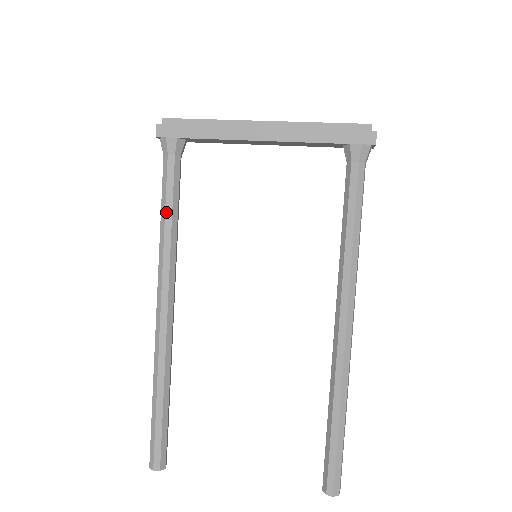
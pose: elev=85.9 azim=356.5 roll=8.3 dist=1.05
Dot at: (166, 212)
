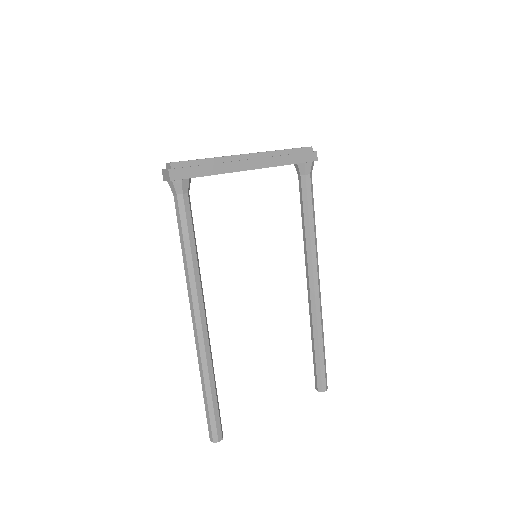
Dot at: (190, 242)
